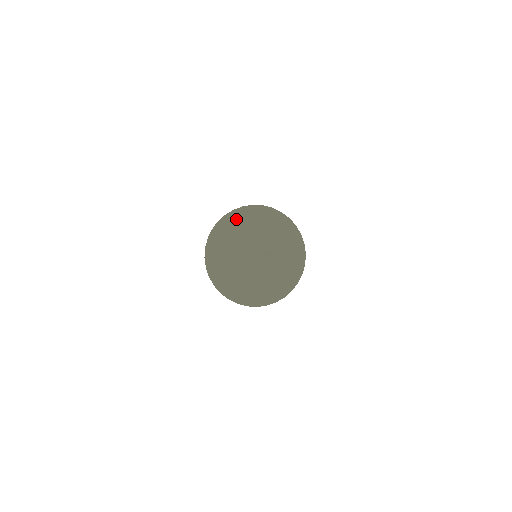
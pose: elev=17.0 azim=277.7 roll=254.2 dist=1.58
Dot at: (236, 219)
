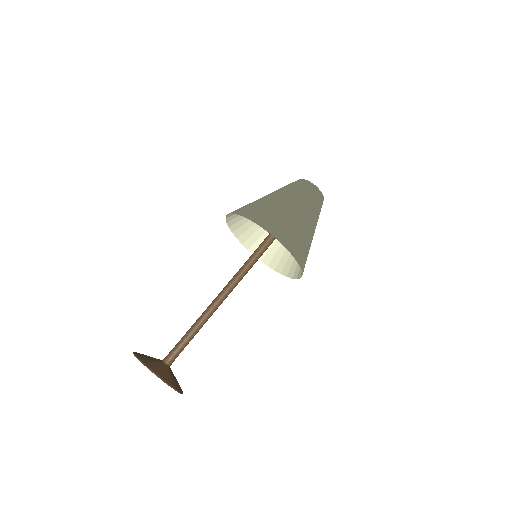
Dot at: occluded
